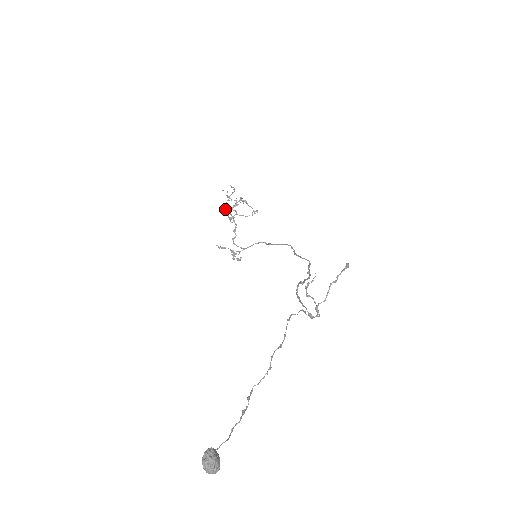
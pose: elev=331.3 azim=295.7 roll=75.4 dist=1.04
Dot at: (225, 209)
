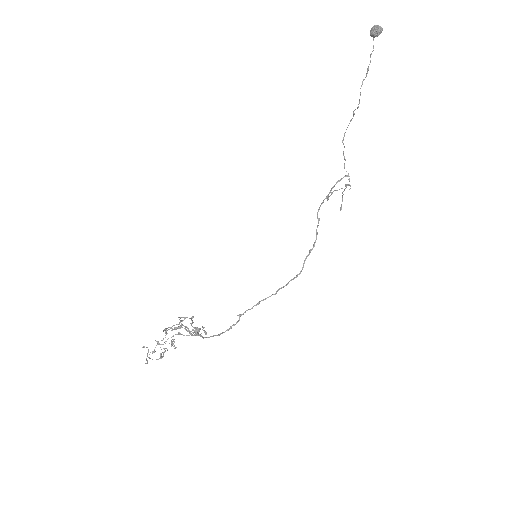
Dot at: (145, 363)
